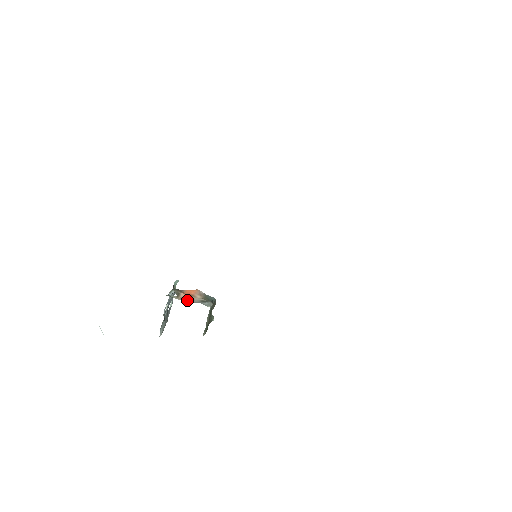
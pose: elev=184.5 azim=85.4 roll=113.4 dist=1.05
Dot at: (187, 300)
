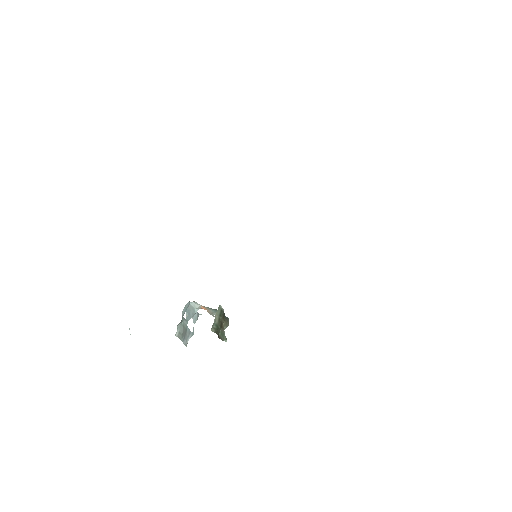
Dot at: occluded
